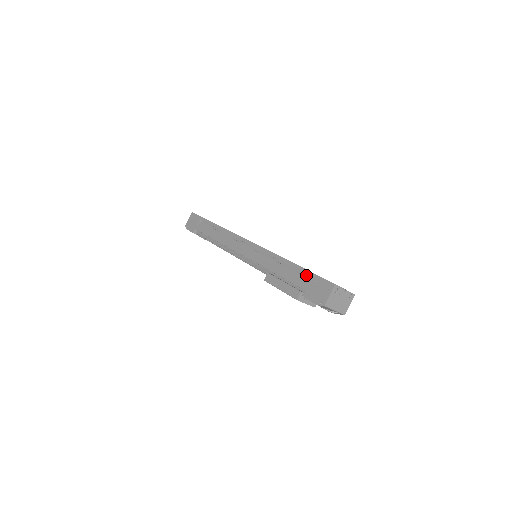
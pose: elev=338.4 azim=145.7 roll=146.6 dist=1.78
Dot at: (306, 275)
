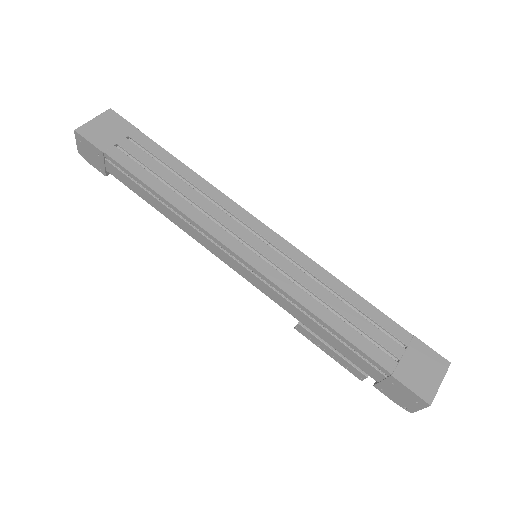
Dot at: (371, 359)
